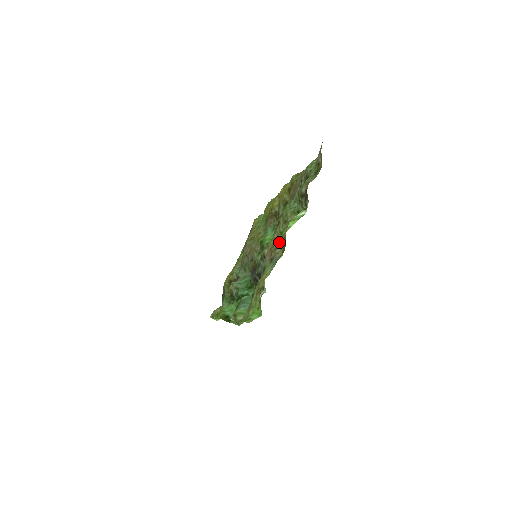
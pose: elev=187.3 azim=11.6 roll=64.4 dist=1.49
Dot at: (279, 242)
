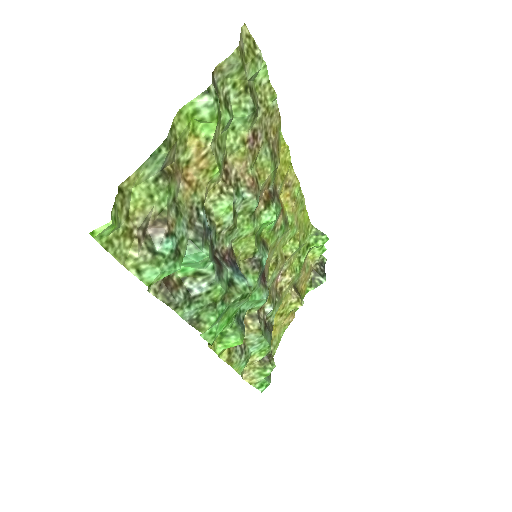
Dot at: (179, 148)
